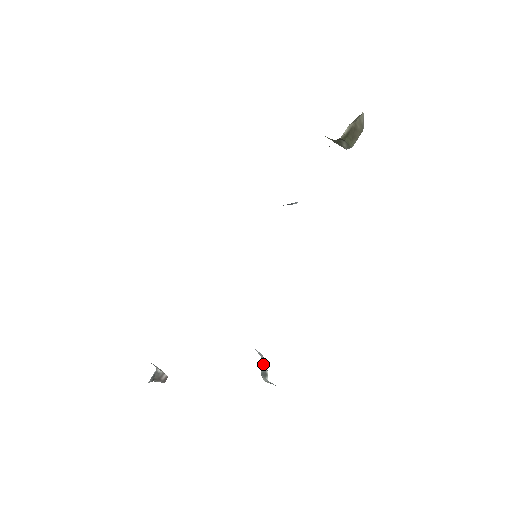
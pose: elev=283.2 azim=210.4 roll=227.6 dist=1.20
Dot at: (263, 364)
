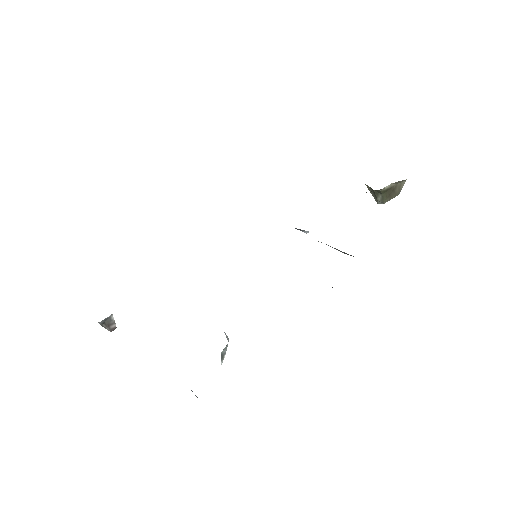
Dot at: (226, 346)
